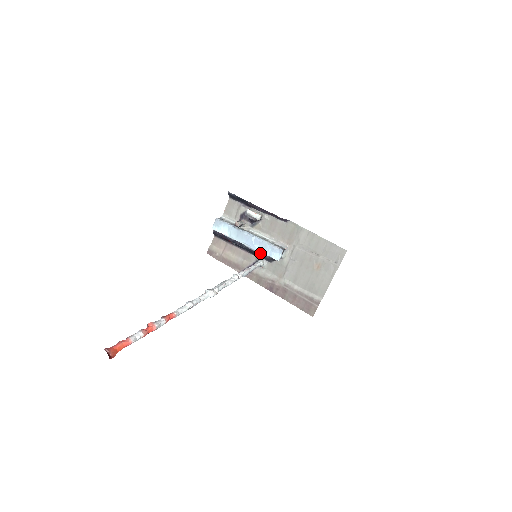
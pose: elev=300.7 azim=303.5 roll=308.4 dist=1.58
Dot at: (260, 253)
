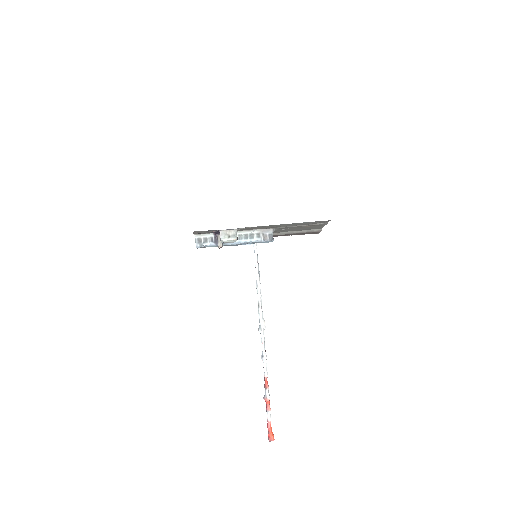
Dot at: (253, 243)
